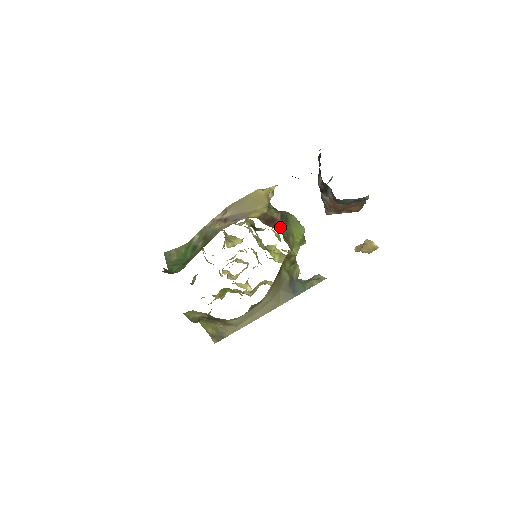
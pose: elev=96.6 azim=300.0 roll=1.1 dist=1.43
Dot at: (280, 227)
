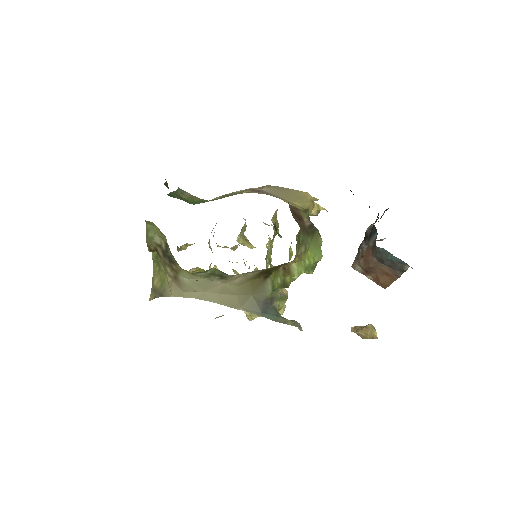
Dot at: (302, 227)
